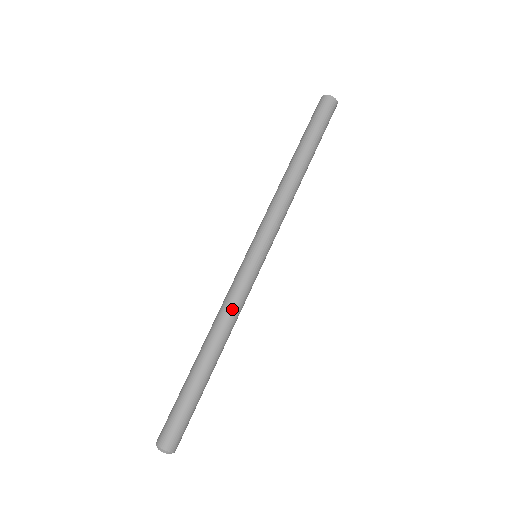
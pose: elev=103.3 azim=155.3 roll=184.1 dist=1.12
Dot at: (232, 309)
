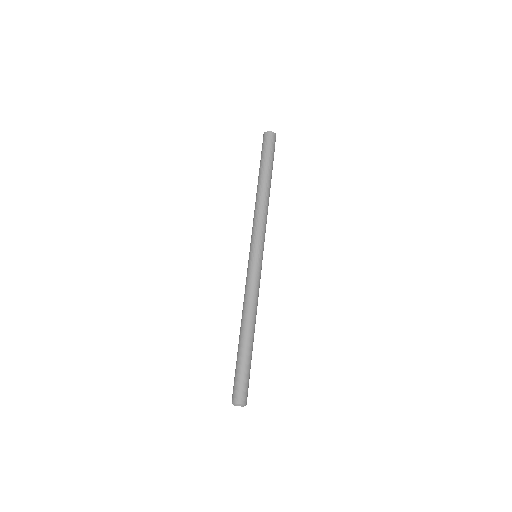
Dot at: (254, 296)
